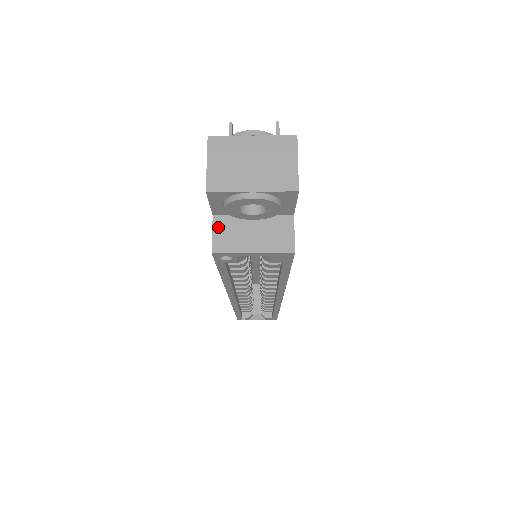
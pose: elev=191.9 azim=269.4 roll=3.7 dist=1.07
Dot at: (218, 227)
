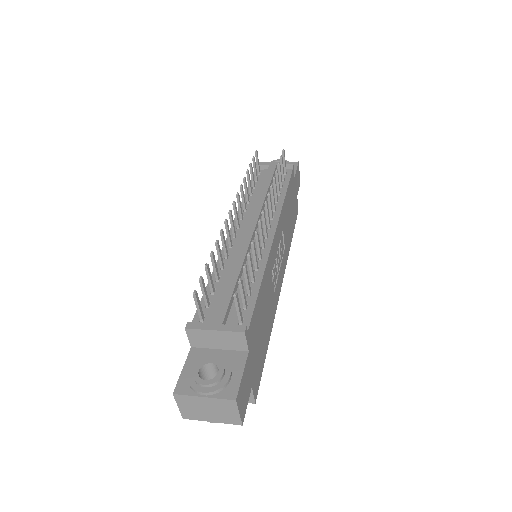
Dot at: occluded
